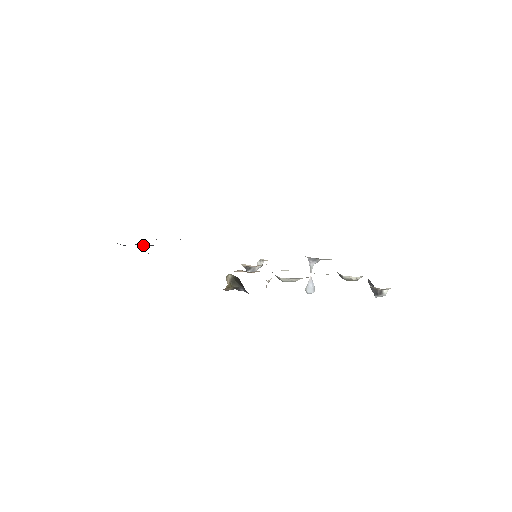
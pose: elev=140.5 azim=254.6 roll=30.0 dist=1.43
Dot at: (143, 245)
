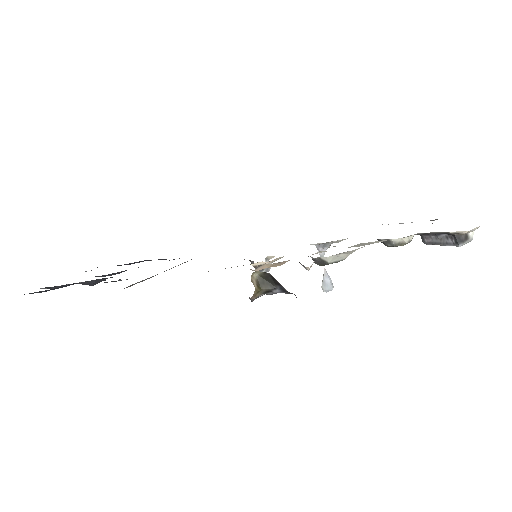
Dot at: (89, 282)
